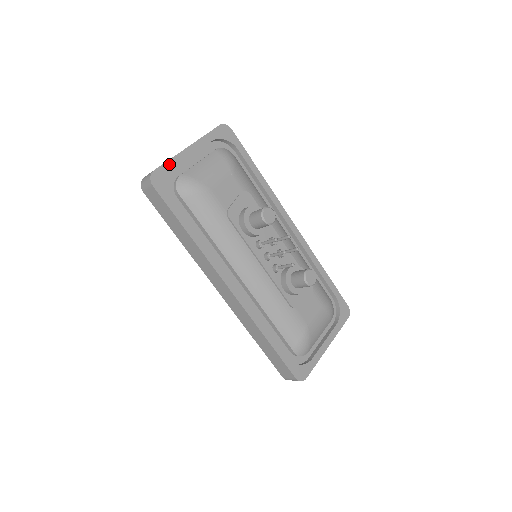
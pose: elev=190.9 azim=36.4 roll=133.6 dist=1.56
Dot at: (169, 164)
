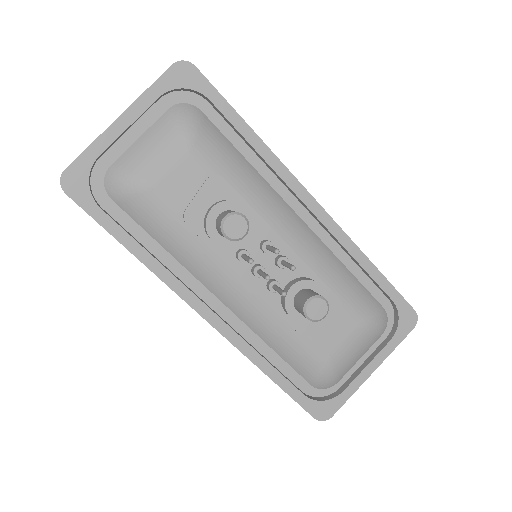
Dot at: (88, 154)
